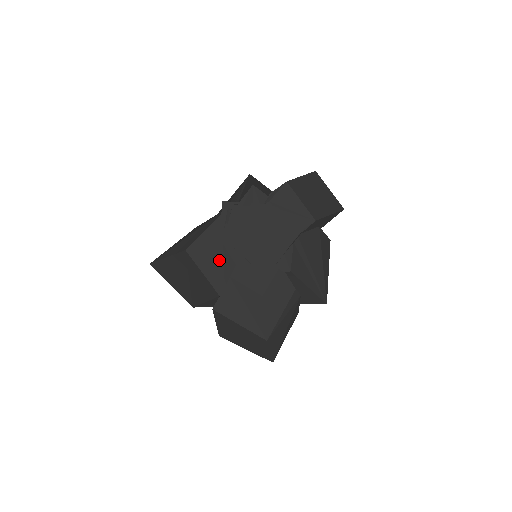
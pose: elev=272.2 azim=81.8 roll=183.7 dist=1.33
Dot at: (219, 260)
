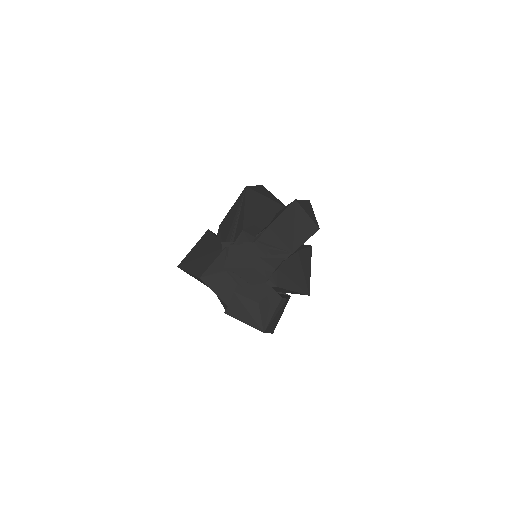
Dot at: (224, 282)
